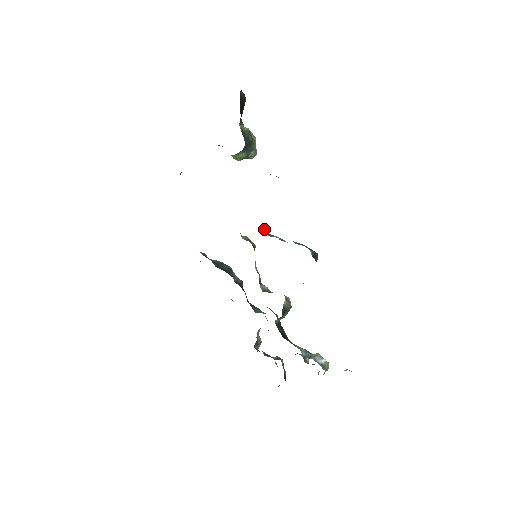
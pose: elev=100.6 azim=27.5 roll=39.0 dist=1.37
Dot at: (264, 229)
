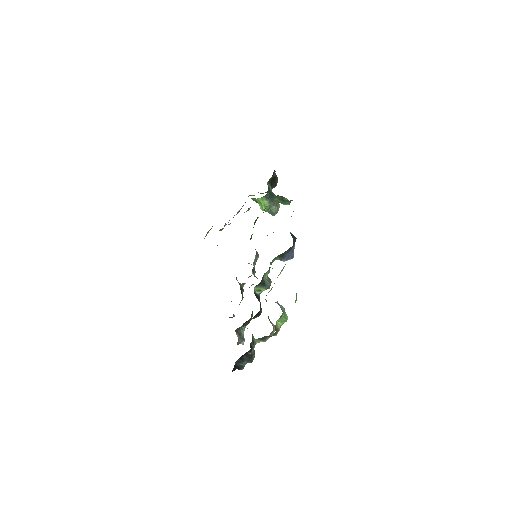
Dot at: occluded
